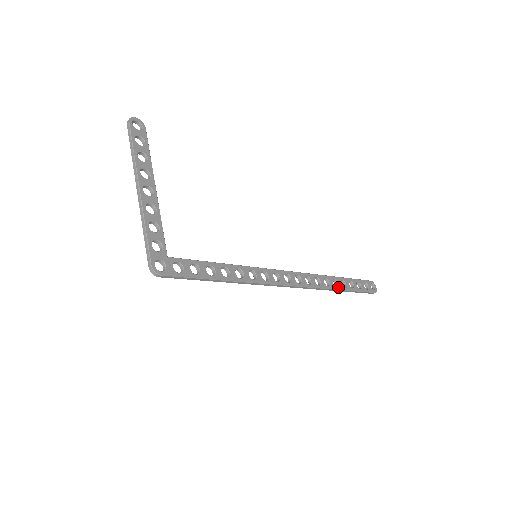
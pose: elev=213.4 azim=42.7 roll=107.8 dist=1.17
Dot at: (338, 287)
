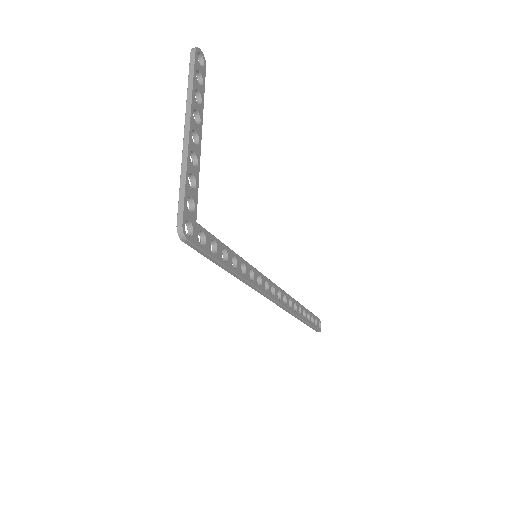
Dot at: (301, 315)
